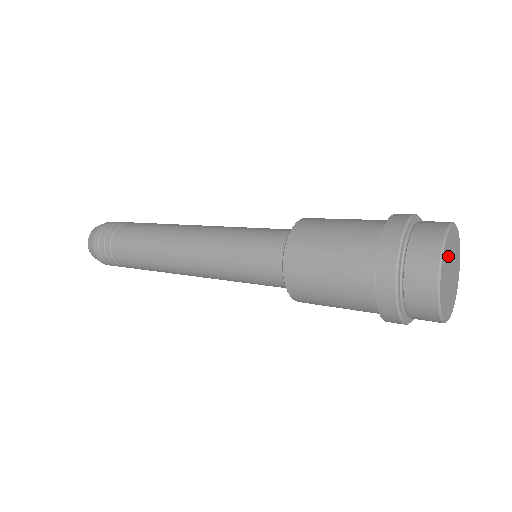
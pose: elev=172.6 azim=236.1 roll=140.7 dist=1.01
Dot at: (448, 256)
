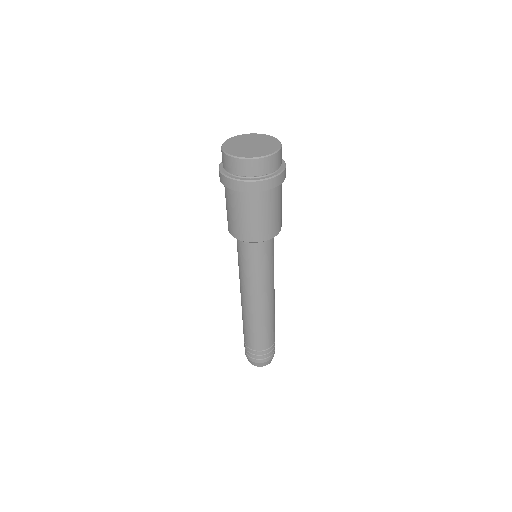
Dot at: (248, 139)
